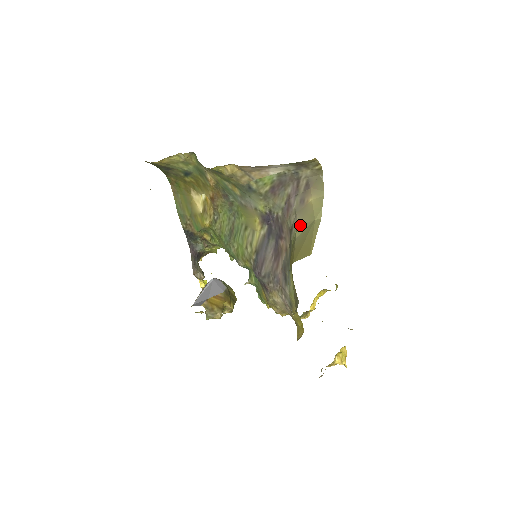
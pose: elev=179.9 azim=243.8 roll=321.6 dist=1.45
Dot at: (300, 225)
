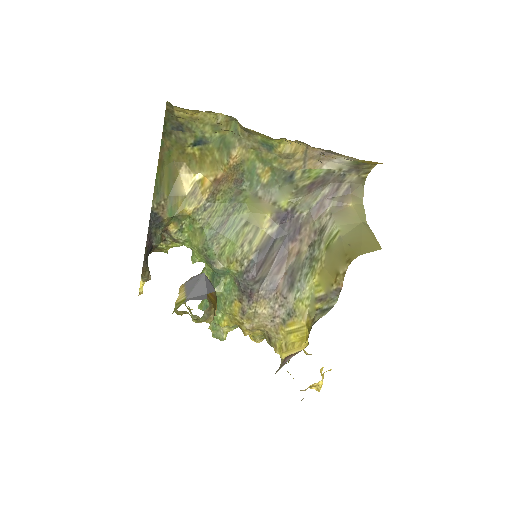
Dot at: (342, 225)
